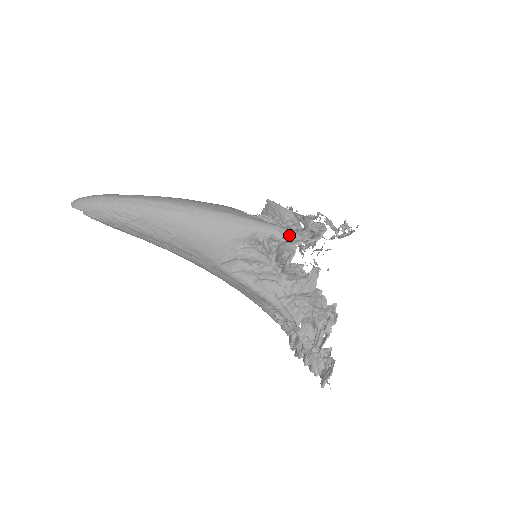
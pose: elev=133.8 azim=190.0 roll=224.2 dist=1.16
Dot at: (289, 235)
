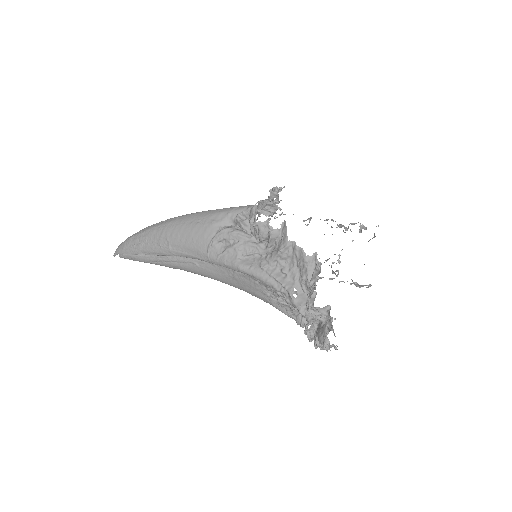
Dot at: occluded
